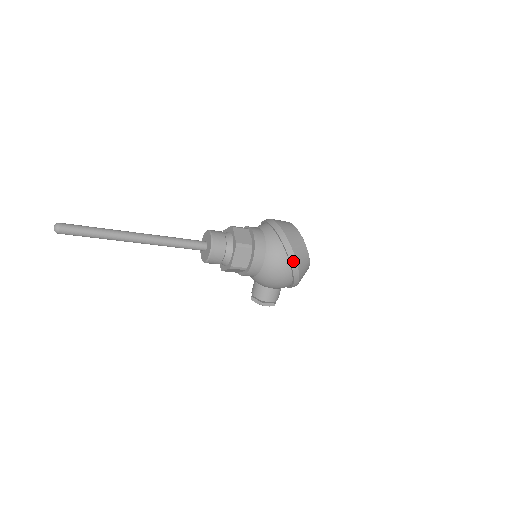
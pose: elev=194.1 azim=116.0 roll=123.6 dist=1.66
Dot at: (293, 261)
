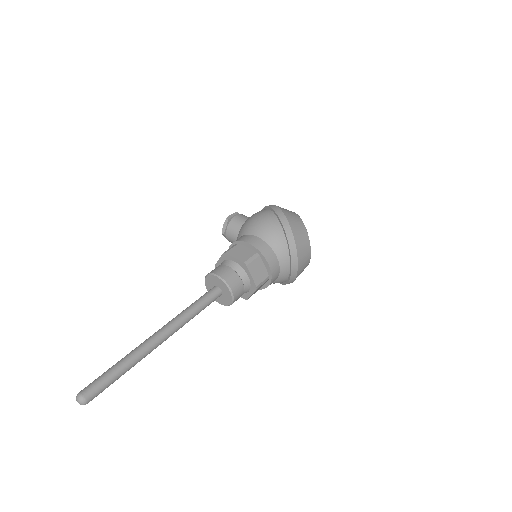
Dot at: occluded
